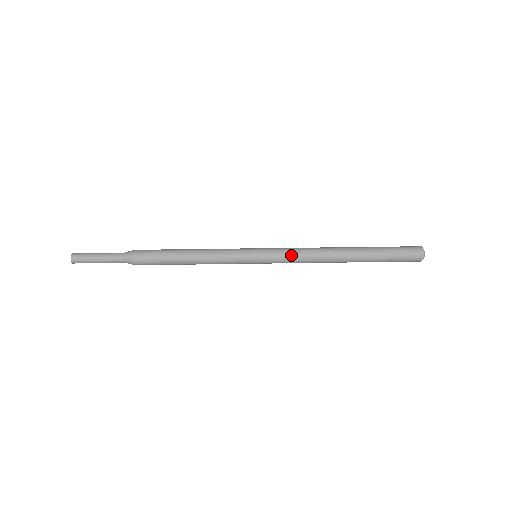
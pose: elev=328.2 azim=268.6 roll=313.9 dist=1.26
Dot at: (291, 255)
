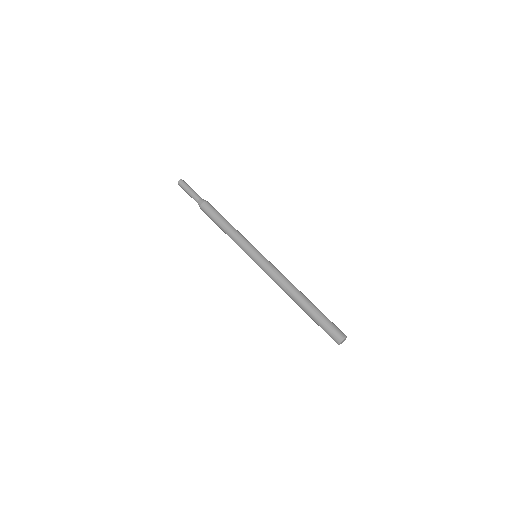
Dot at: (269, 272)
